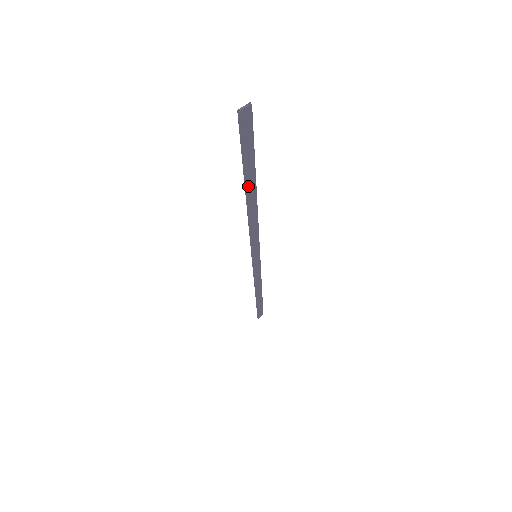
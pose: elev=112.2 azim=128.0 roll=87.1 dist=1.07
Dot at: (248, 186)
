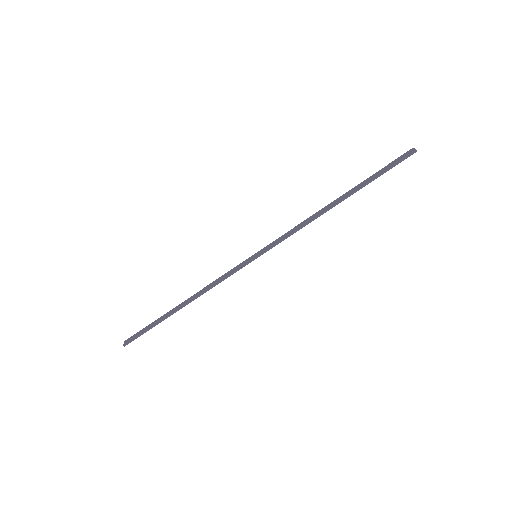
Dot at: (352, 194)
